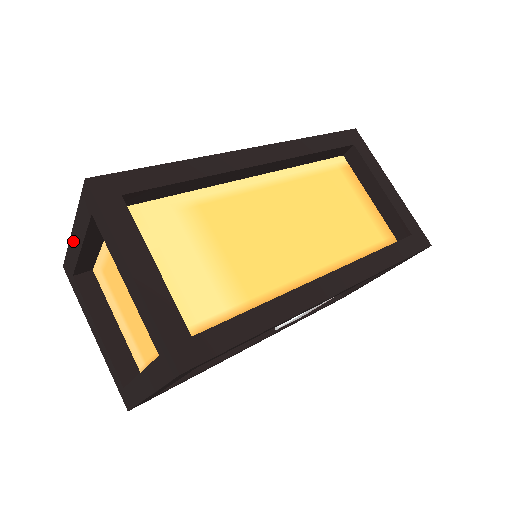
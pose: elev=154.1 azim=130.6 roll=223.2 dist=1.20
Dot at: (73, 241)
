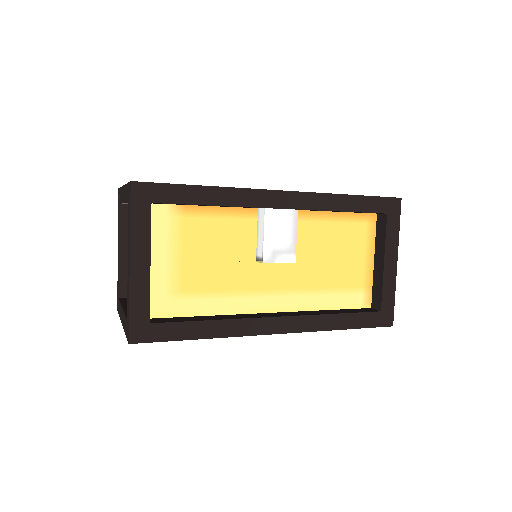
Dot at: (118, 259)
